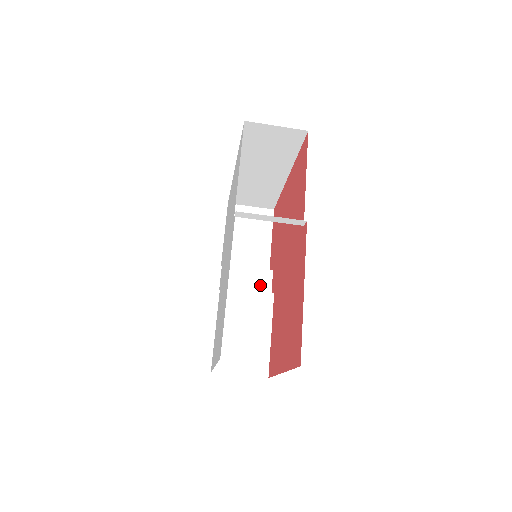
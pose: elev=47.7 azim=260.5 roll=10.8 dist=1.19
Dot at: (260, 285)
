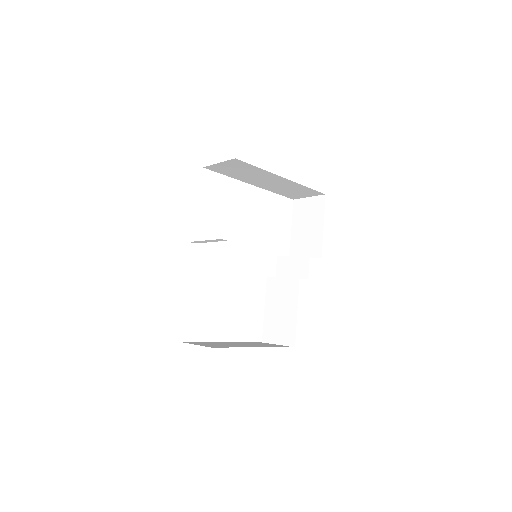
Dot at: (301, 269)
